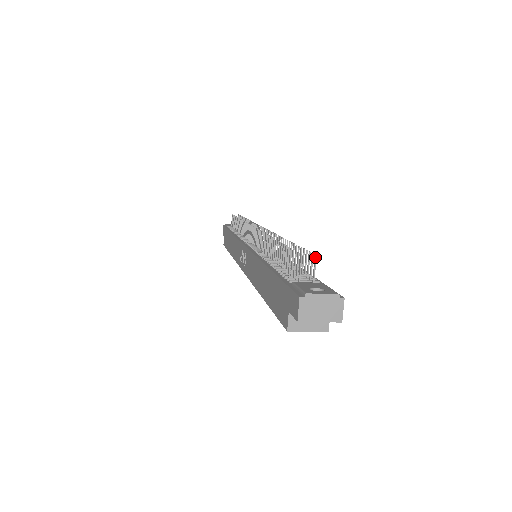
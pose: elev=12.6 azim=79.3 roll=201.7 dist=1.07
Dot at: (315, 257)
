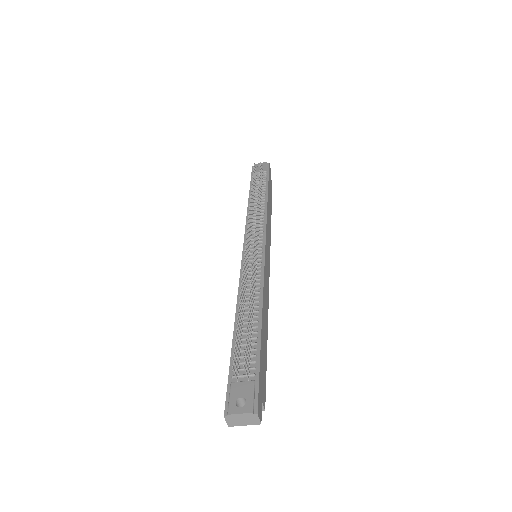
Dot at: (243, 366)
